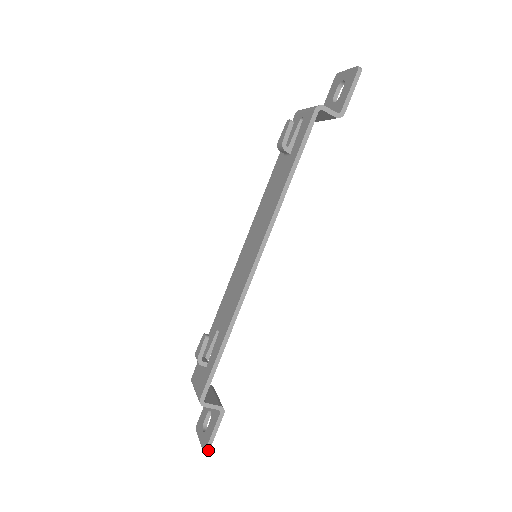
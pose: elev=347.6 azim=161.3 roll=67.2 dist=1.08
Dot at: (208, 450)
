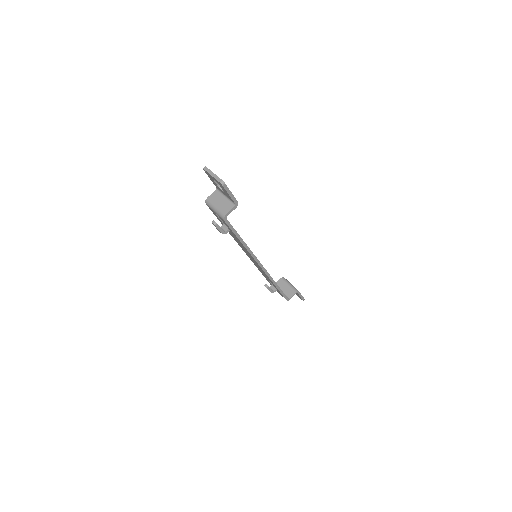
Dot at: occluded
